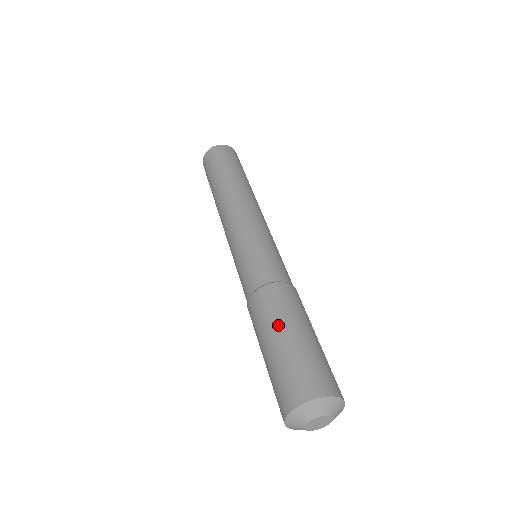
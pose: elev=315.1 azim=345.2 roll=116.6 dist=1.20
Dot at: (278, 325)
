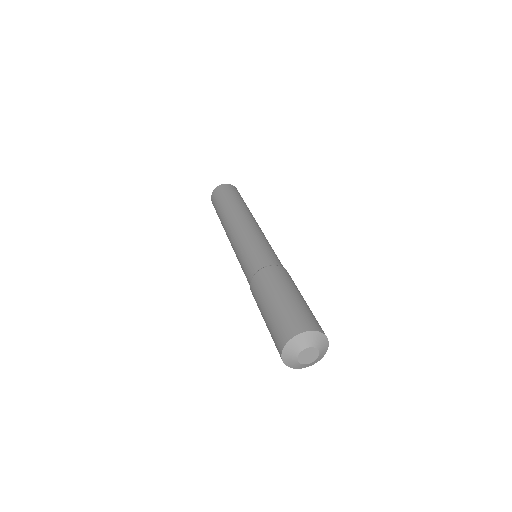
Dot at: (267, 296)
